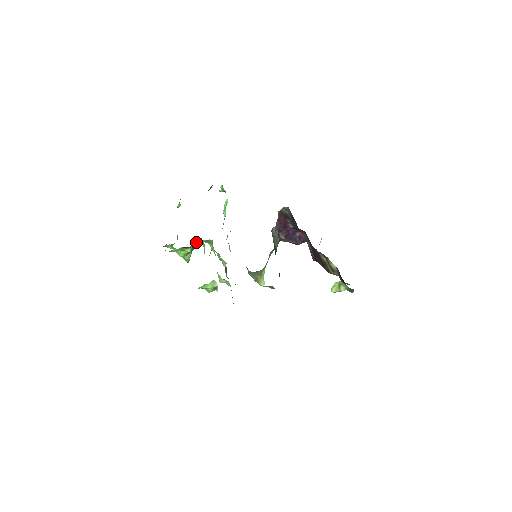
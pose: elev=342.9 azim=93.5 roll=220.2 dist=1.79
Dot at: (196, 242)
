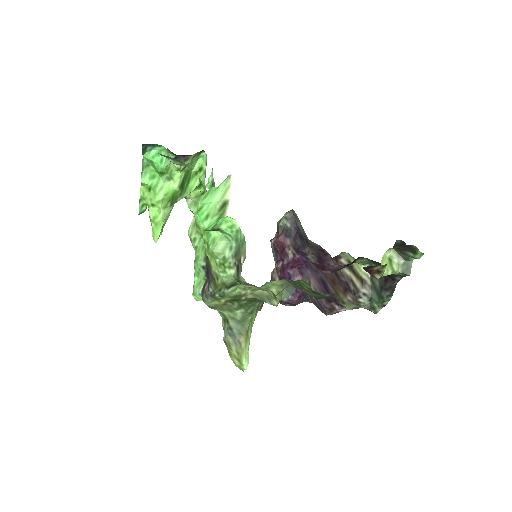
Dot at: (189, 177)
